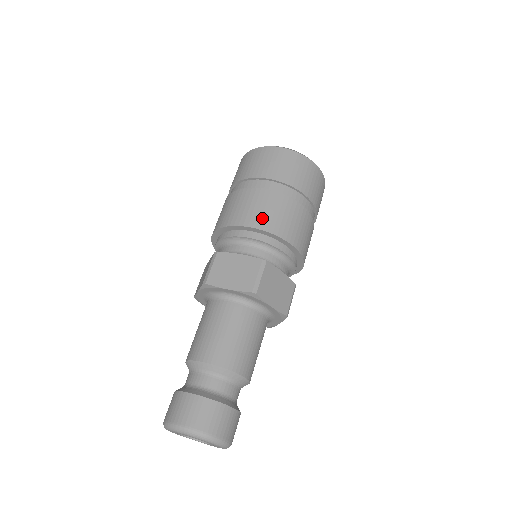
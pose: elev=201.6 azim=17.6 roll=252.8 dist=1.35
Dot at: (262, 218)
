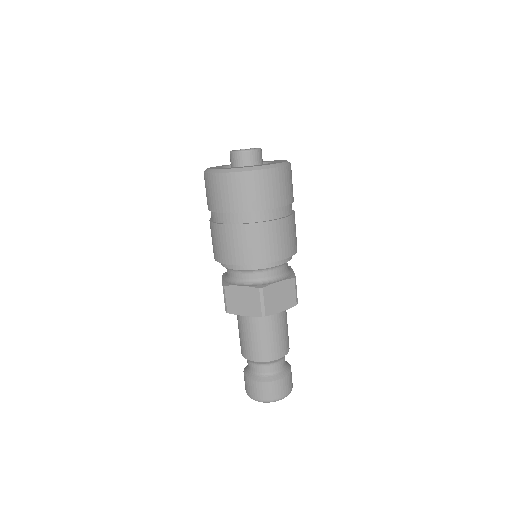
Dot at: (244, 254)
